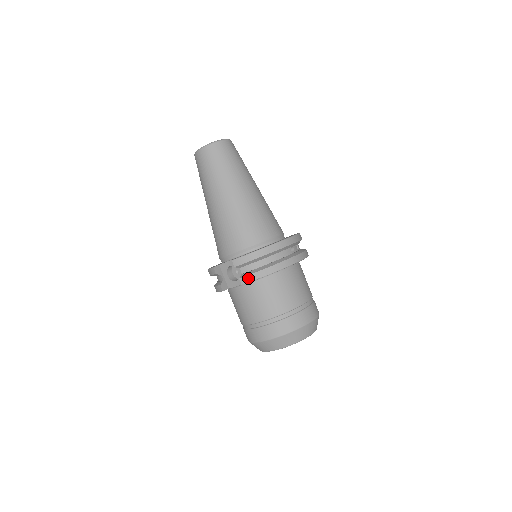
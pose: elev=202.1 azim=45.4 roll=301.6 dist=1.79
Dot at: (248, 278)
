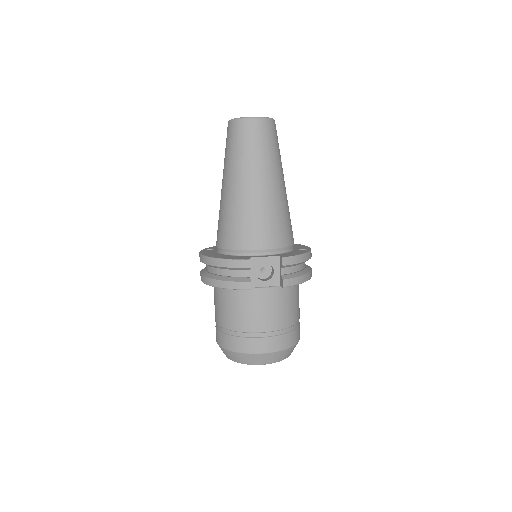
Dot at: (292, 281)
